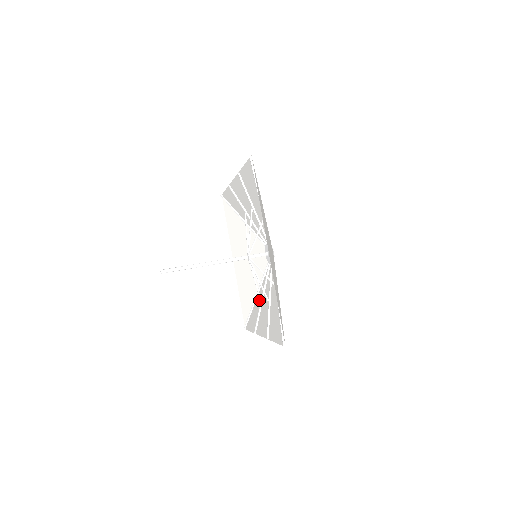
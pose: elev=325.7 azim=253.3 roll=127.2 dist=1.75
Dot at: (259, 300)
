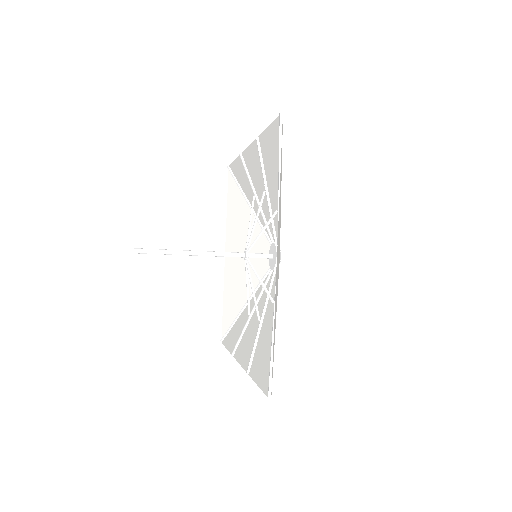
Dot at: (247, 313)
